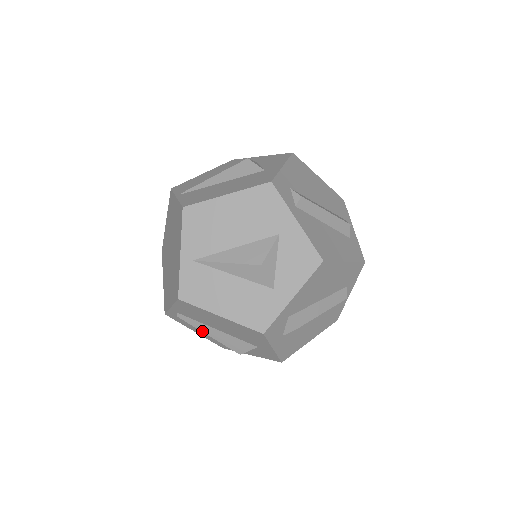
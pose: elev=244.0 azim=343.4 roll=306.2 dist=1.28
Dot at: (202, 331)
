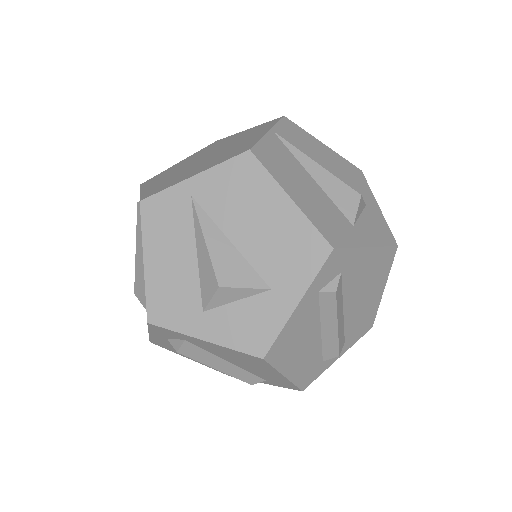
Dot at: (137, 239)
